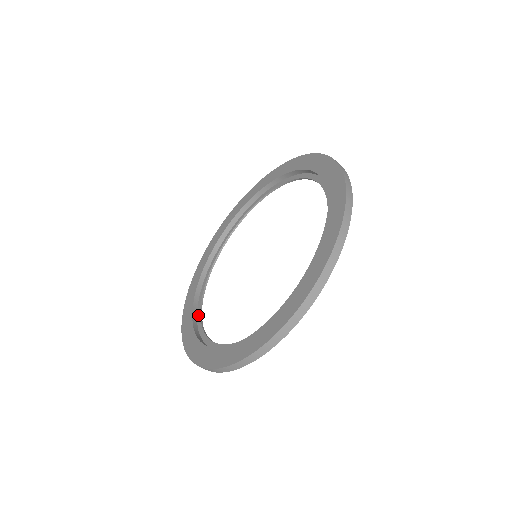
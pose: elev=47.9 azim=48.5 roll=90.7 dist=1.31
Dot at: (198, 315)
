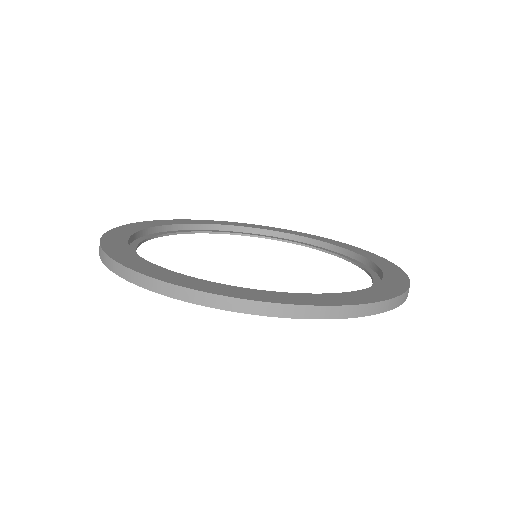
Dot at: occluded
